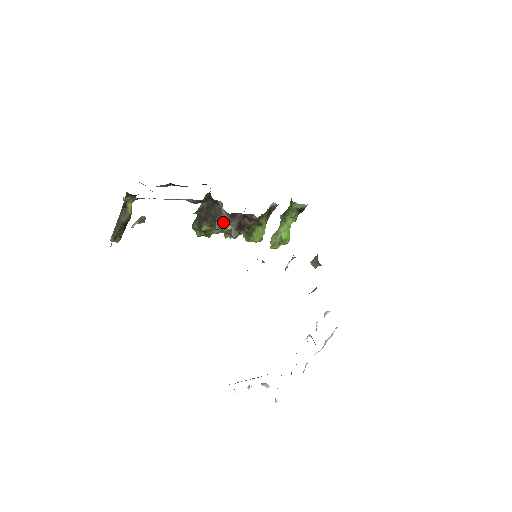
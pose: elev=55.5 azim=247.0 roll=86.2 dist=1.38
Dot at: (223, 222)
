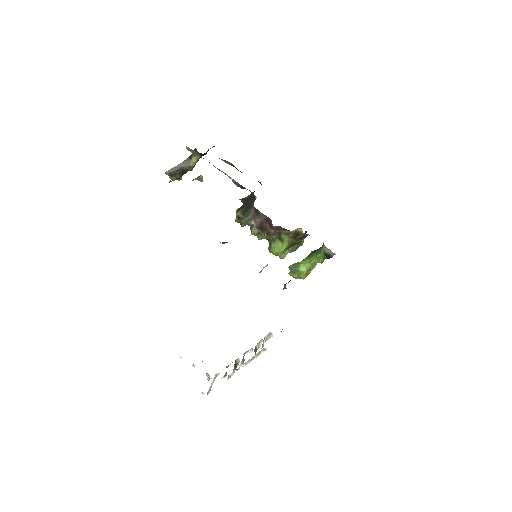
Dot at: (250, 215)
